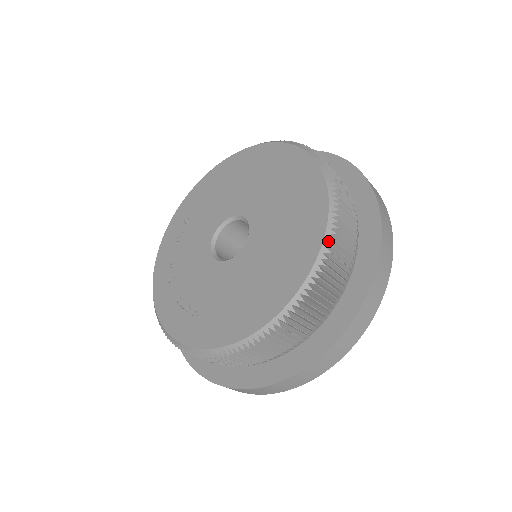
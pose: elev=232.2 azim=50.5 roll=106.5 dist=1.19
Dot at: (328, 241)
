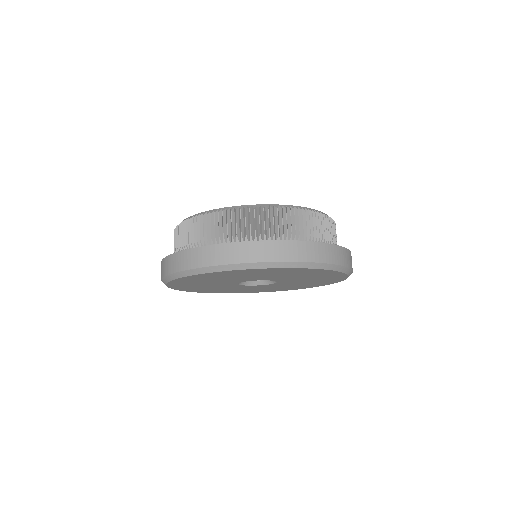
Dot at: (324, 214)
